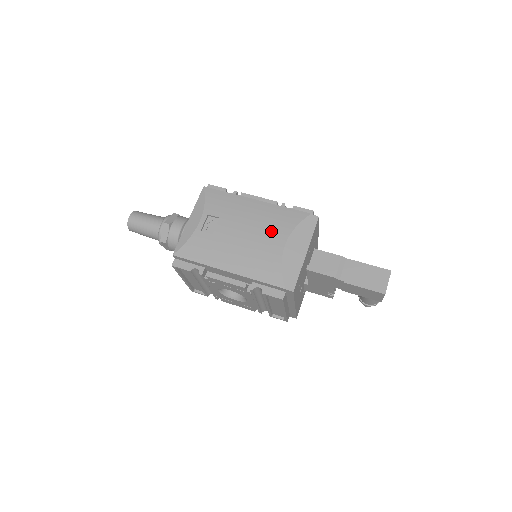
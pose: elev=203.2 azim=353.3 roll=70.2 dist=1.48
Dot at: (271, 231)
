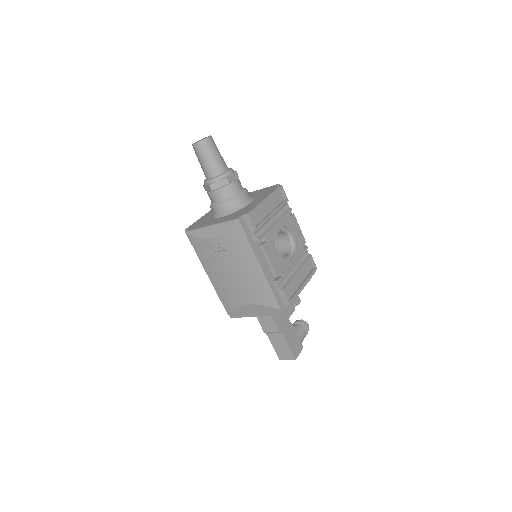
Dot at: (247, 291)
